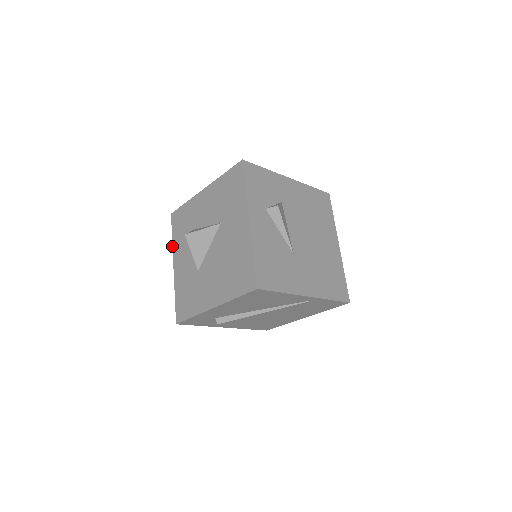
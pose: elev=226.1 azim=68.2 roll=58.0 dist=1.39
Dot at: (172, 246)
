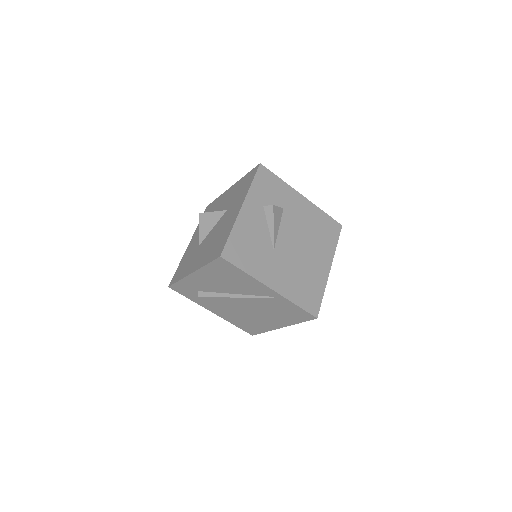
Dot at: occluded
